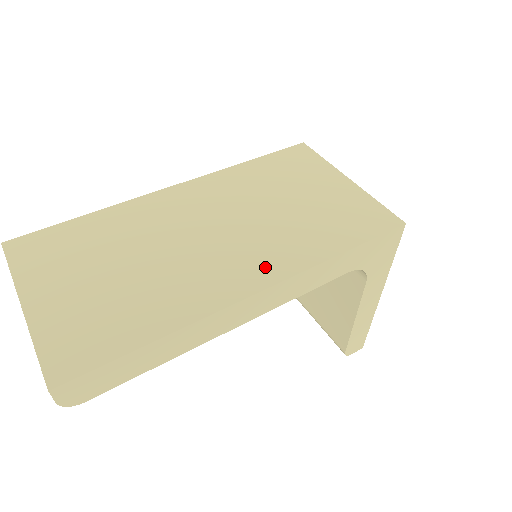
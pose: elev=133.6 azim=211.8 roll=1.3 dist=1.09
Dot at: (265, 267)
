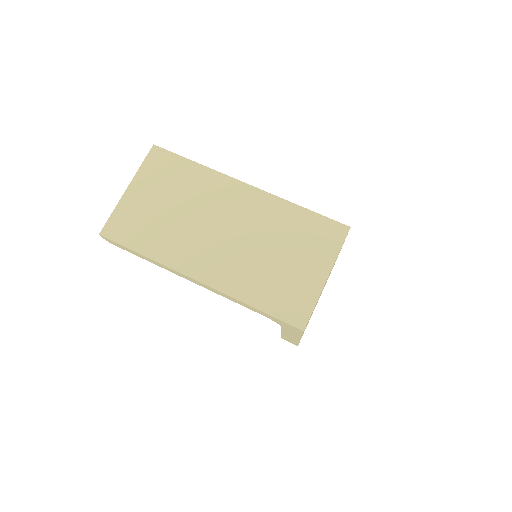
Dot at: (216, 273)
